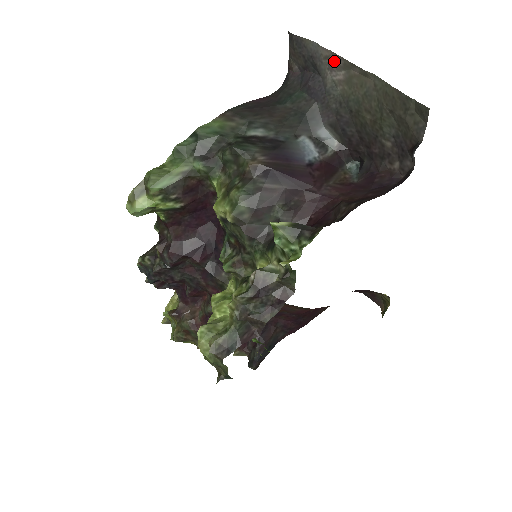
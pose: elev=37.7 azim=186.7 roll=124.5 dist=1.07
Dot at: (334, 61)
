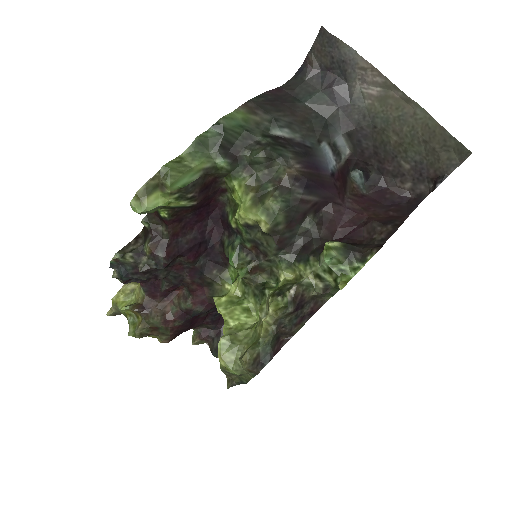
Dot at: (371, 75)
